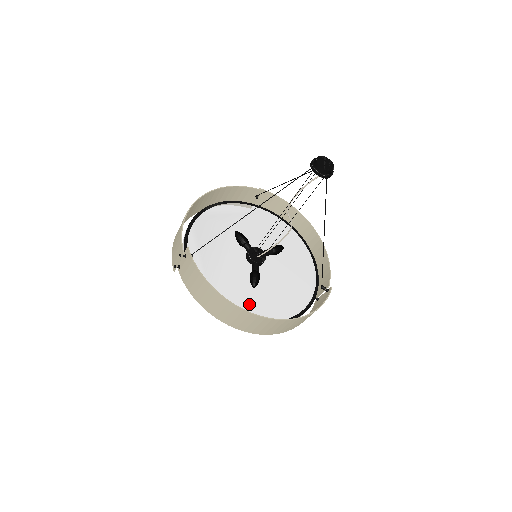
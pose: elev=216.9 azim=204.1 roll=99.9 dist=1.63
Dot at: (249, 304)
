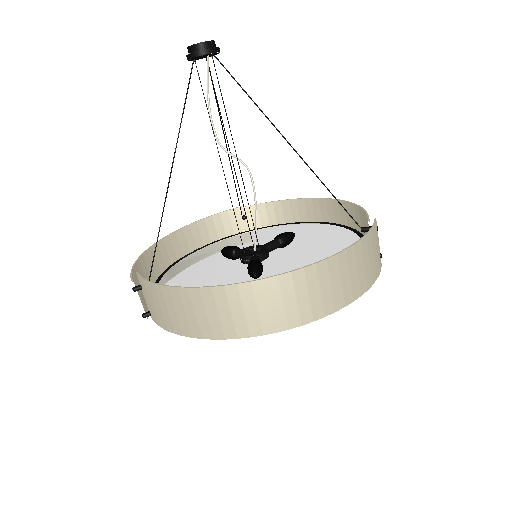
Dot at: occluded
